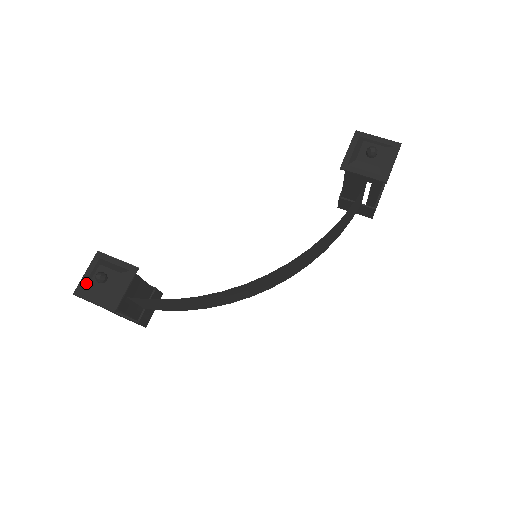
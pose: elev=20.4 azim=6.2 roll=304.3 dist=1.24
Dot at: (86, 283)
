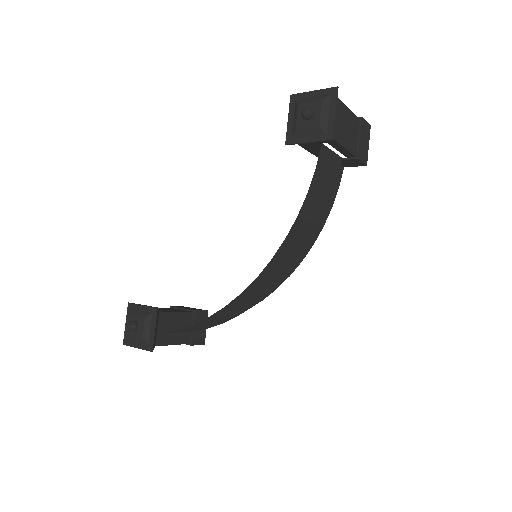
Dot at: (128, 333)
